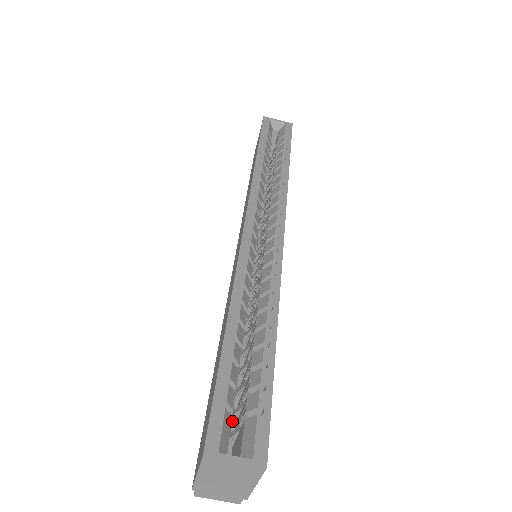
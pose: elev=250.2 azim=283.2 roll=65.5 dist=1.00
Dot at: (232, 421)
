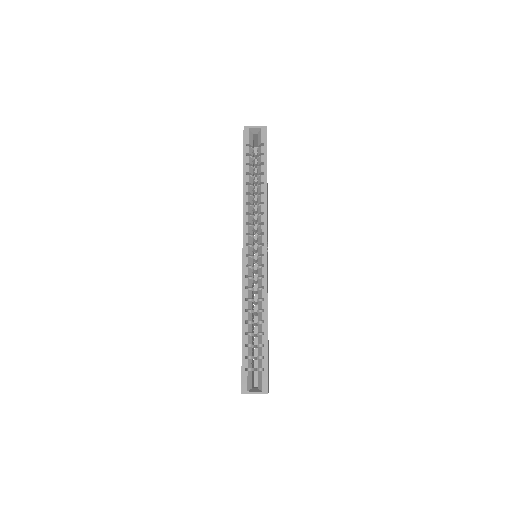
Dot at: occluded
